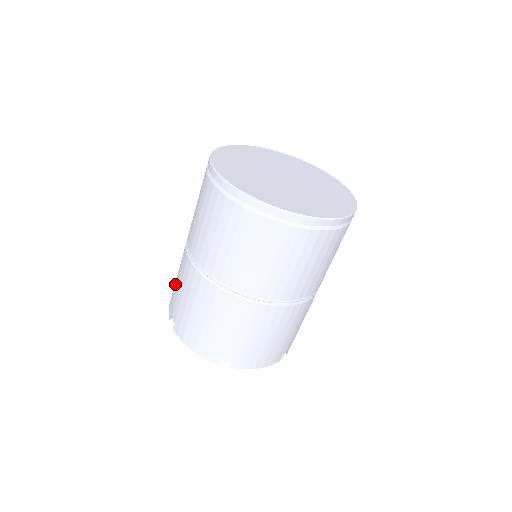
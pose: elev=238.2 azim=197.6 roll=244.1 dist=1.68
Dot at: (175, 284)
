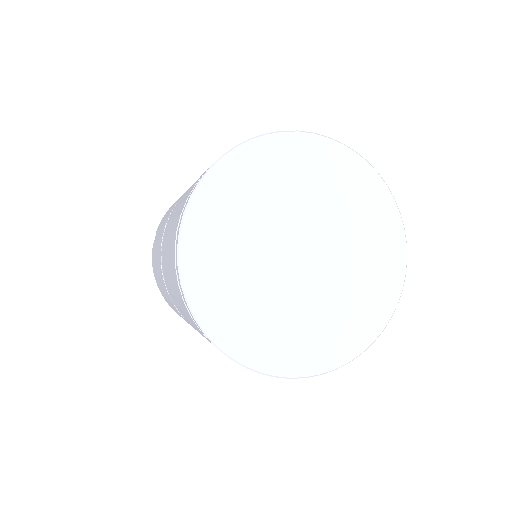
Dot at: occluded
